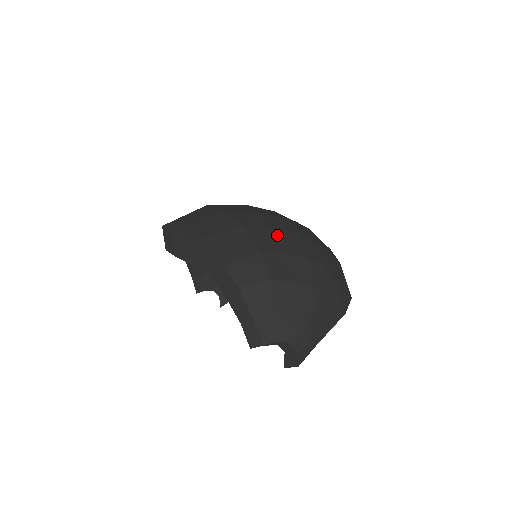
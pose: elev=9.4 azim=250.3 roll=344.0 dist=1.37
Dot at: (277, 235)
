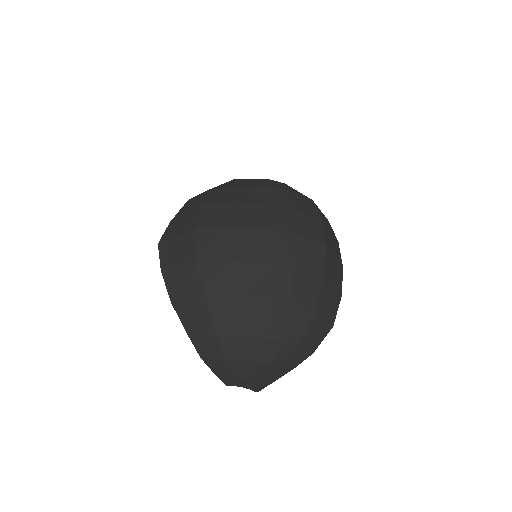
Dot at: (240, 309)
